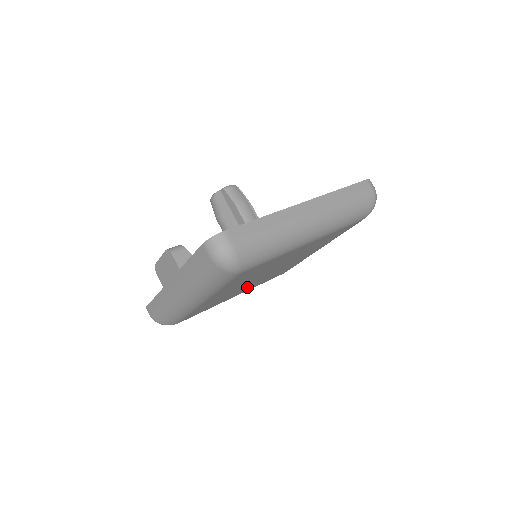
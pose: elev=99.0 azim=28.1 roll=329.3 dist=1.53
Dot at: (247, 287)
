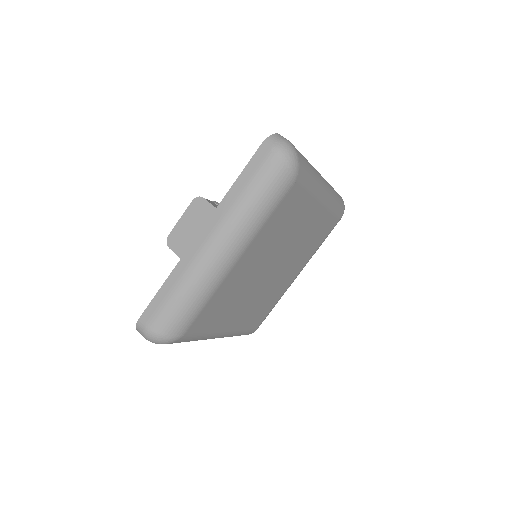
Dot at: (245, 304)
